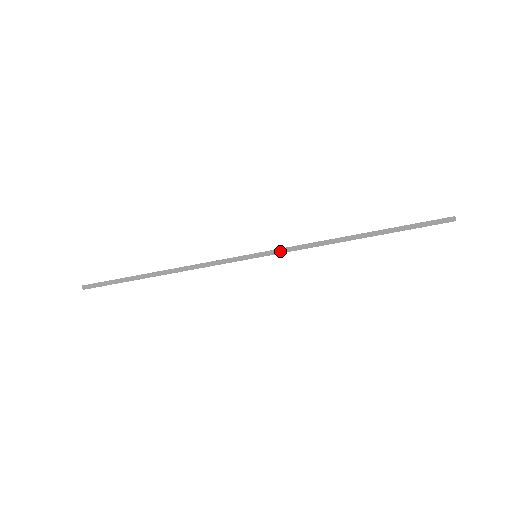
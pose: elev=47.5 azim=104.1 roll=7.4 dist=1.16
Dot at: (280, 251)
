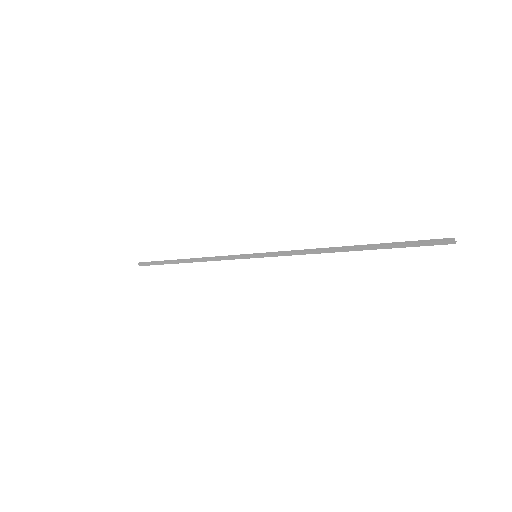
Dot at: (275, 254)
